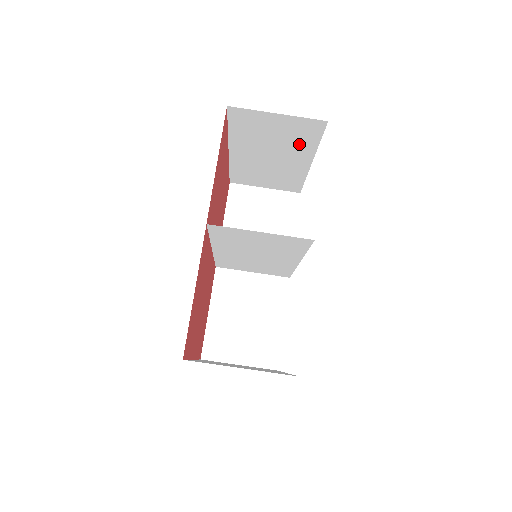
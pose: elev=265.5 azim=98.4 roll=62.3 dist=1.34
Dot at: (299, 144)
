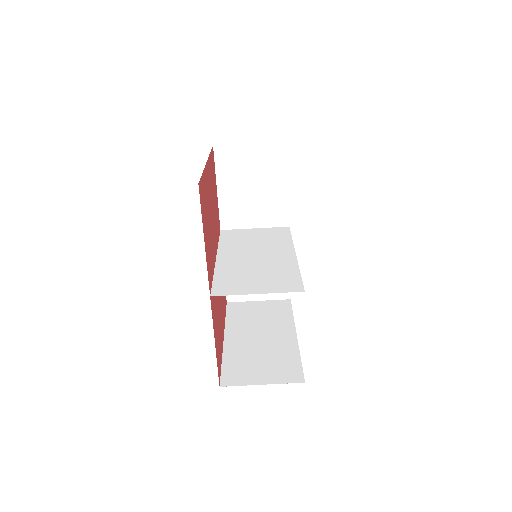
Dot at: occluded
